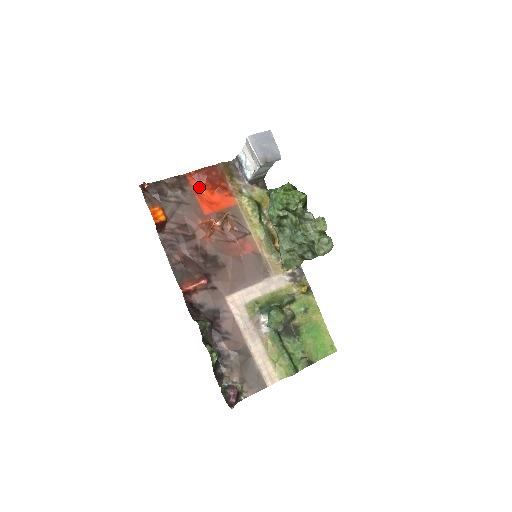
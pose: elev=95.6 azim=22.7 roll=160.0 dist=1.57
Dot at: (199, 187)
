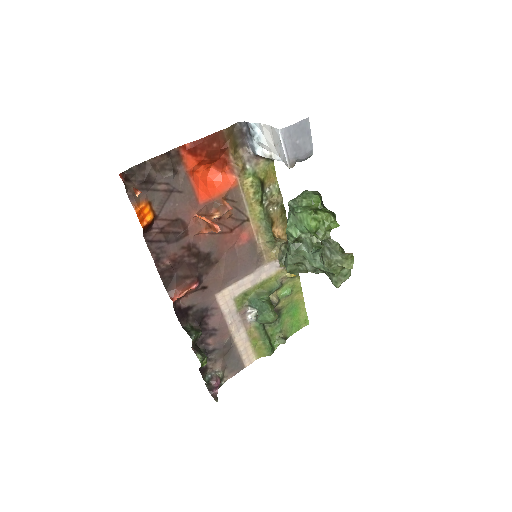
Dot at: (195, 165)
